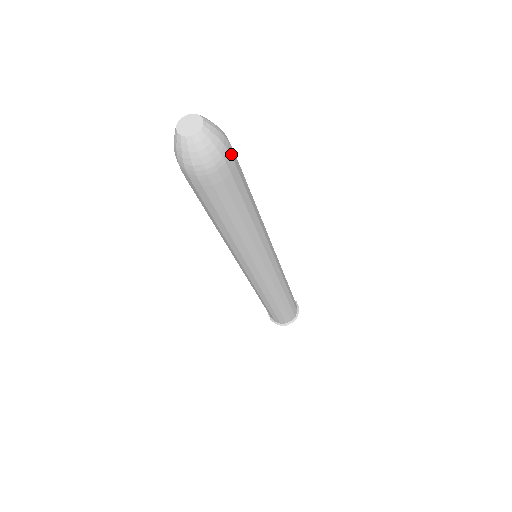
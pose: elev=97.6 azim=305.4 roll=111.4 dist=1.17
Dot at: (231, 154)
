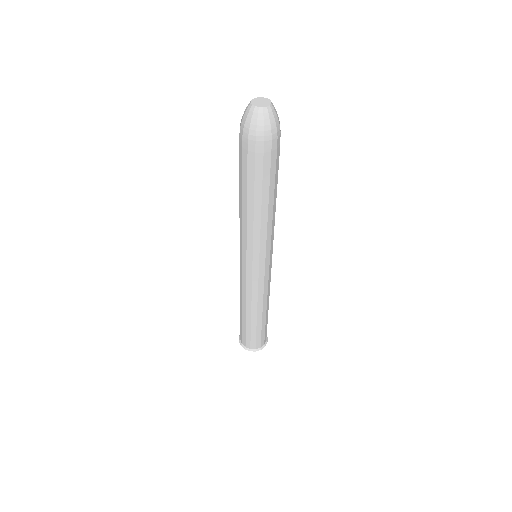
Dot at: (273, 142)
